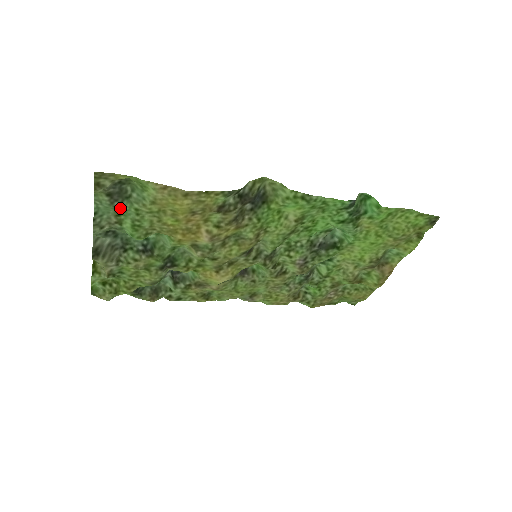
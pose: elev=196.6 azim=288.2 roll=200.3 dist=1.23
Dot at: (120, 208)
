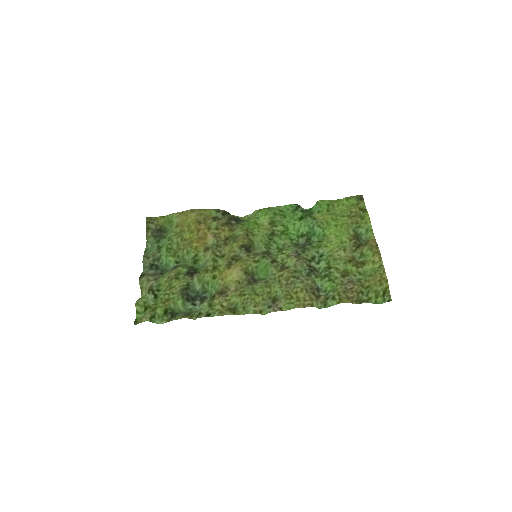
Dot at: (160, 242)
